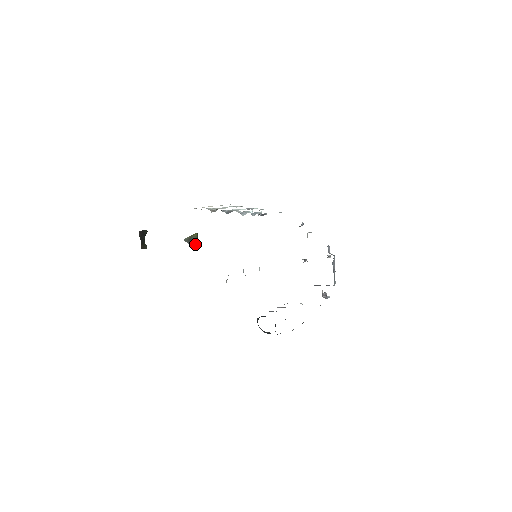
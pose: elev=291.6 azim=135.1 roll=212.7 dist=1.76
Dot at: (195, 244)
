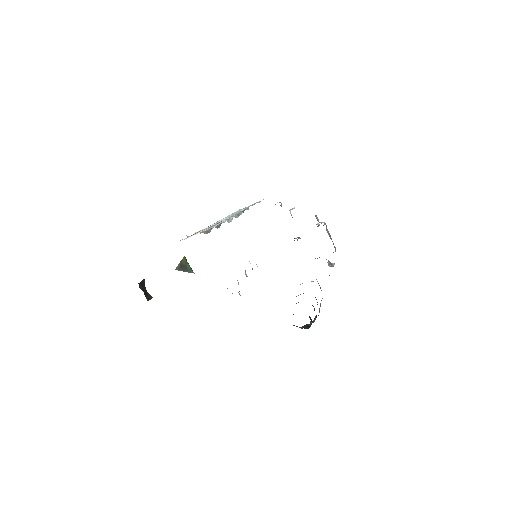
Dot at: (188, 269)
